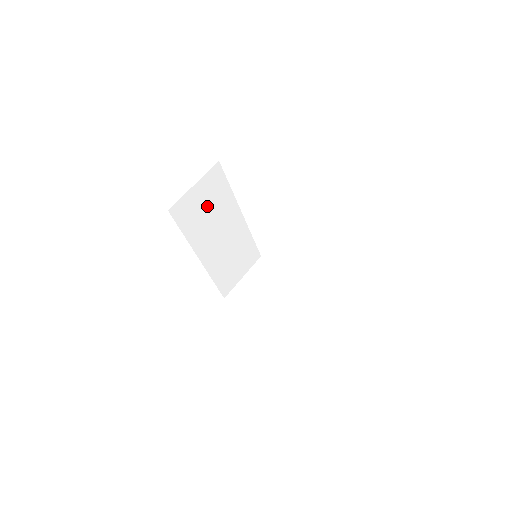
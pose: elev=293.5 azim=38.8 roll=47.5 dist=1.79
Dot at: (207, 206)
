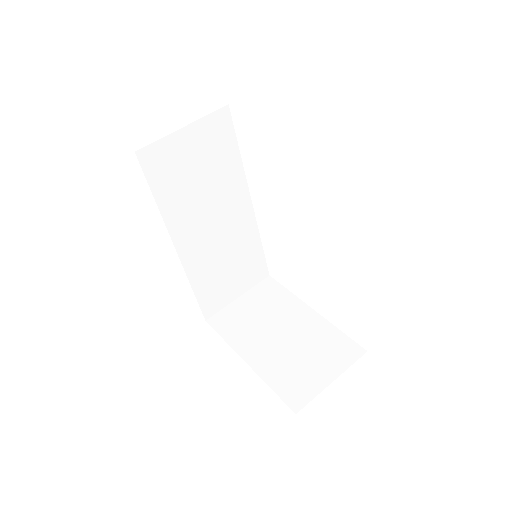
Dot at: (200, 169)
